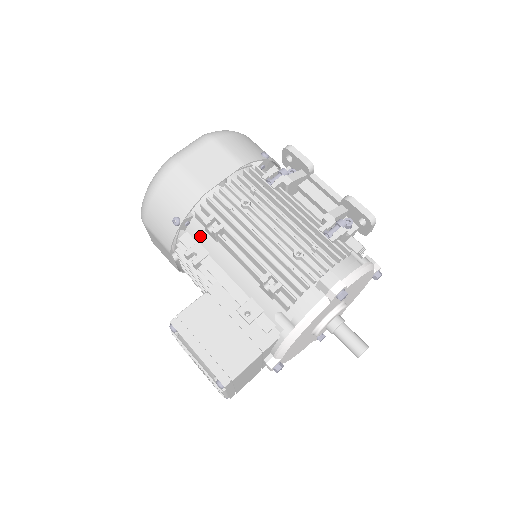
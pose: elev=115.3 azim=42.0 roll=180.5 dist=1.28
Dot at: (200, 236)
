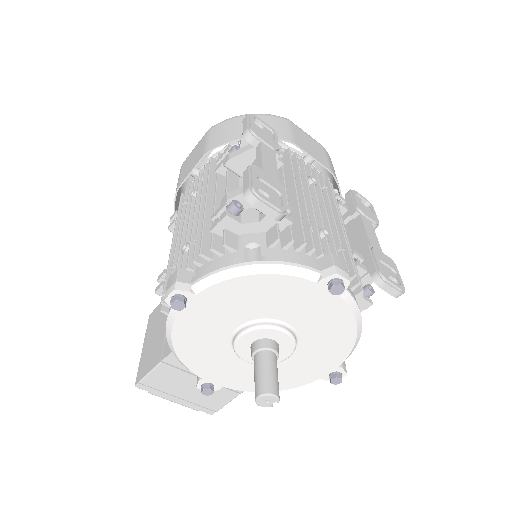
Dot at: occluded
